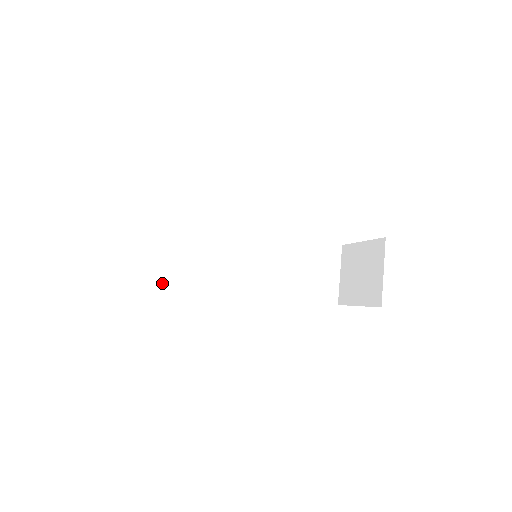
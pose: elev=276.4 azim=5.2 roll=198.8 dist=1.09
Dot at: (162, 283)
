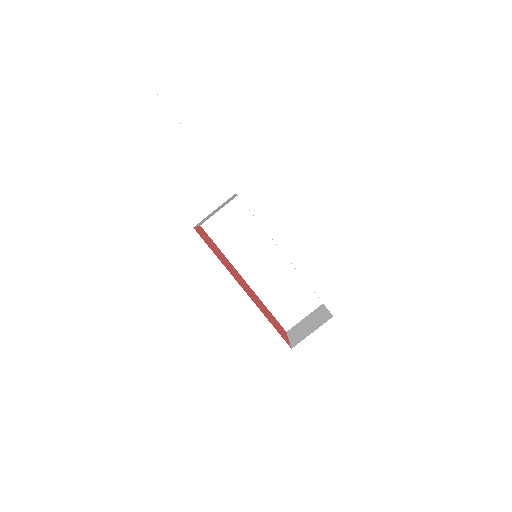
Dot at: (204, 225)
